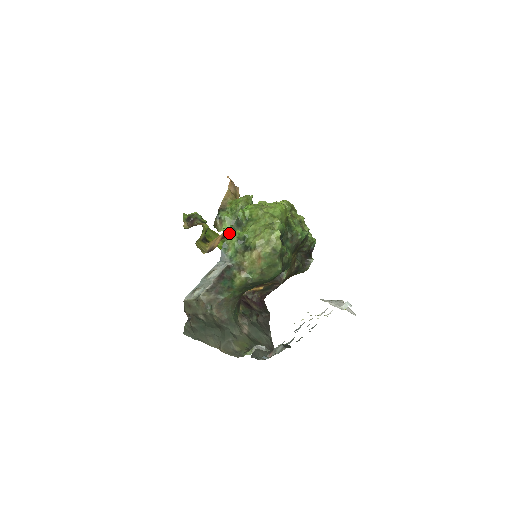
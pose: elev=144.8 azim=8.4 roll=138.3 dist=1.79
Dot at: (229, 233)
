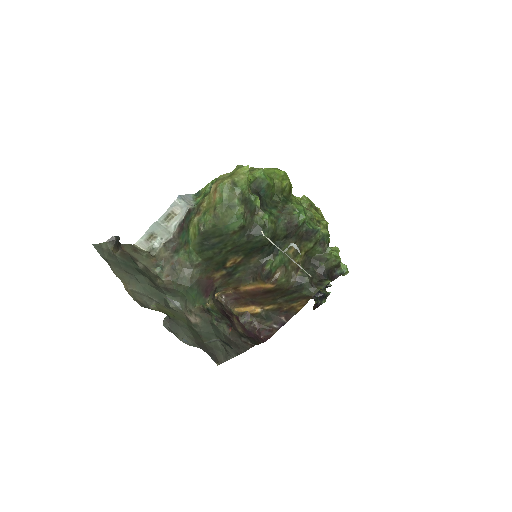
Dot at: occluded
